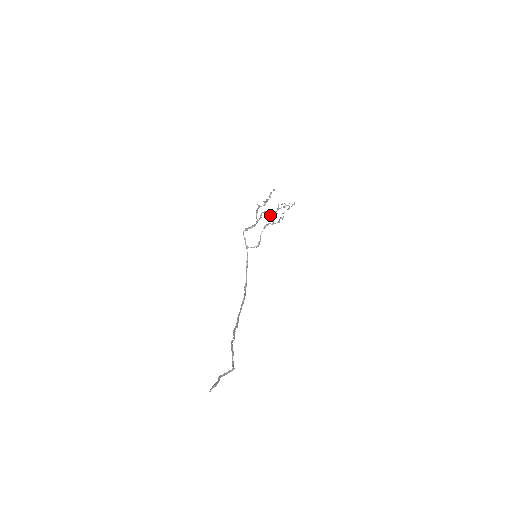
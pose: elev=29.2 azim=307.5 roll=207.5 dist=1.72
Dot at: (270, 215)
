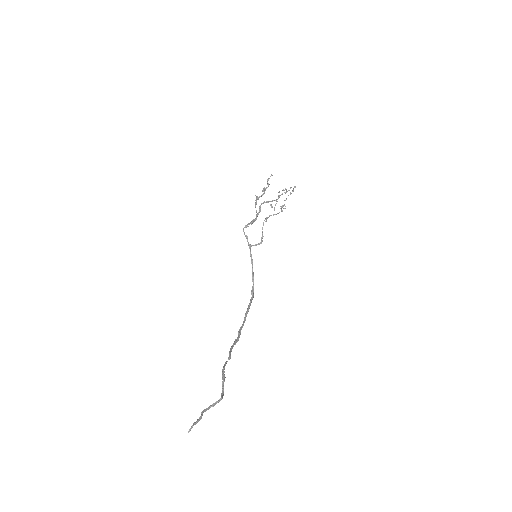
Dot at: (270, 205)
